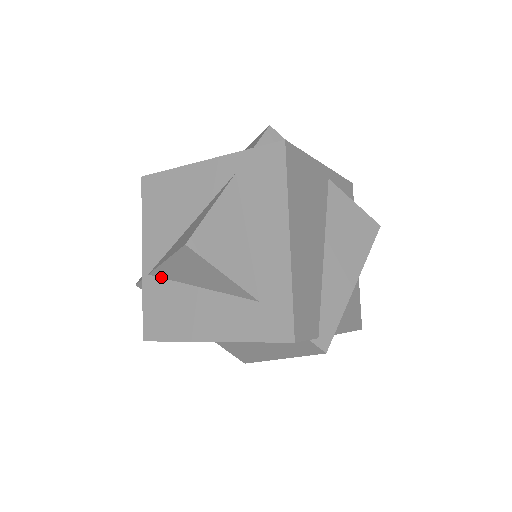
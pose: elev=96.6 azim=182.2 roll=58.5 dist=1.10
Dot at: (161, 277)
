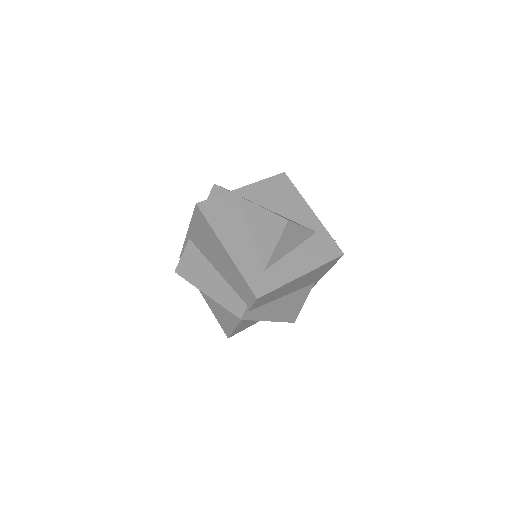
Dot at: (240, 204)
